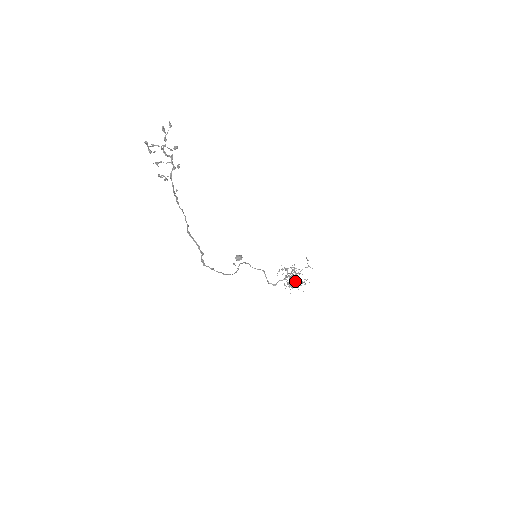
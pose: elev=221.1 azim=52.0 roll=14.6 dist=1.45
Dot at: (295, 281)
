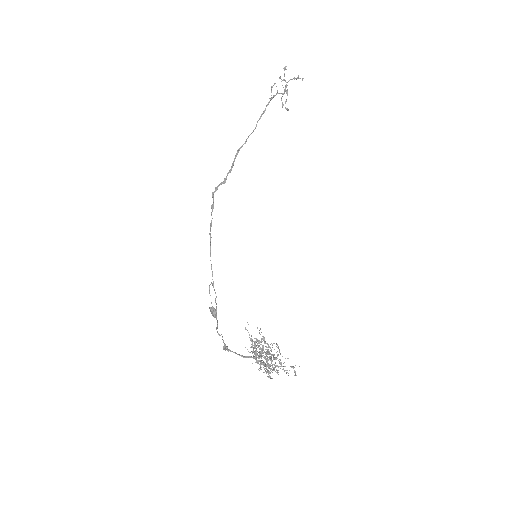
Dot at: occluded
